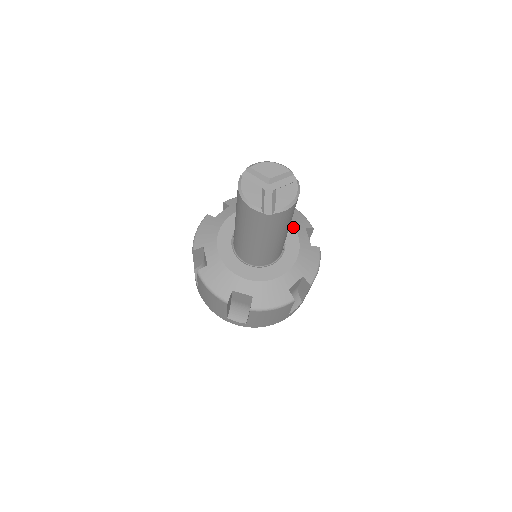
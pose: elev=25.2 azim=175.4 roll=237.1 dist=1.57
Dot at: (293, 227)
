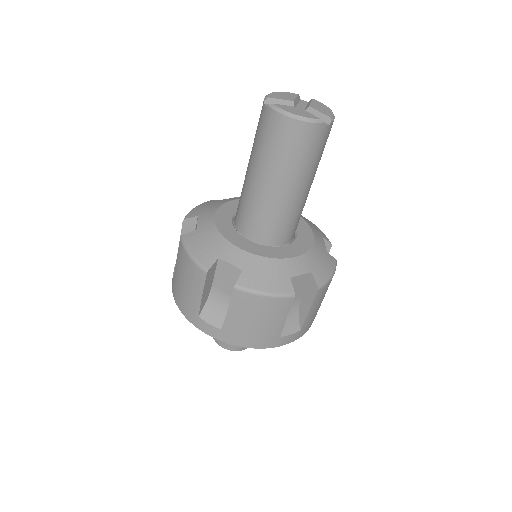
Dot at: occluded
